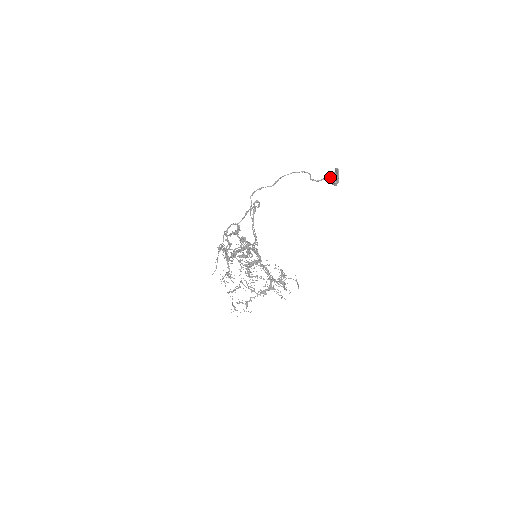
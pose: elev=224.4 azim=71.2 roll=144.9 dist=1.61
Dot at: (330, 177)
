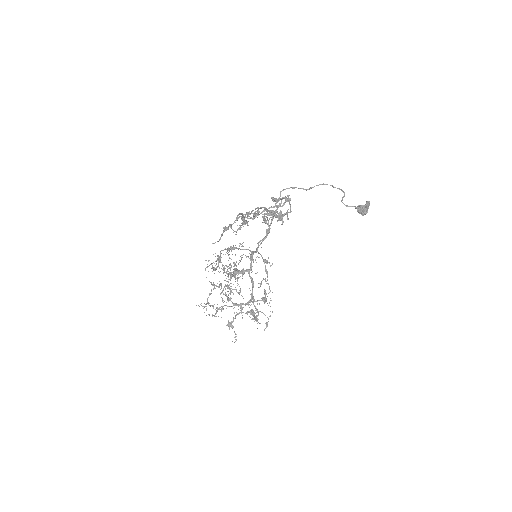
Dot at: (361, 206)
